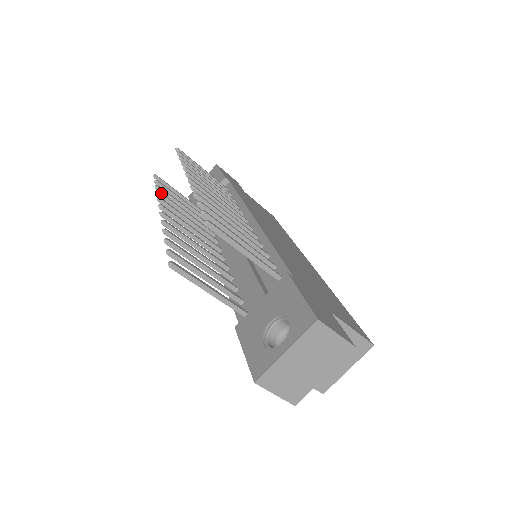
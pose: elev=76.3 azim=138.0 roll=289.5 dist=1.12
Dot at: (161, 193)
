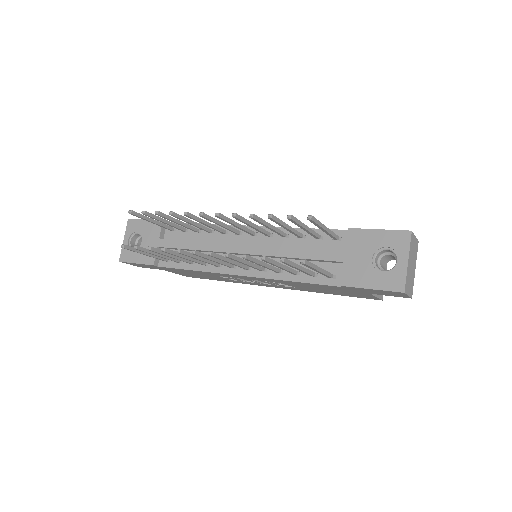
Dot at: (166, 248)
